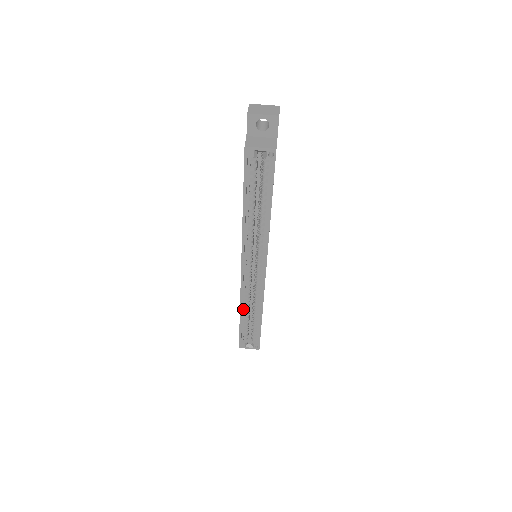
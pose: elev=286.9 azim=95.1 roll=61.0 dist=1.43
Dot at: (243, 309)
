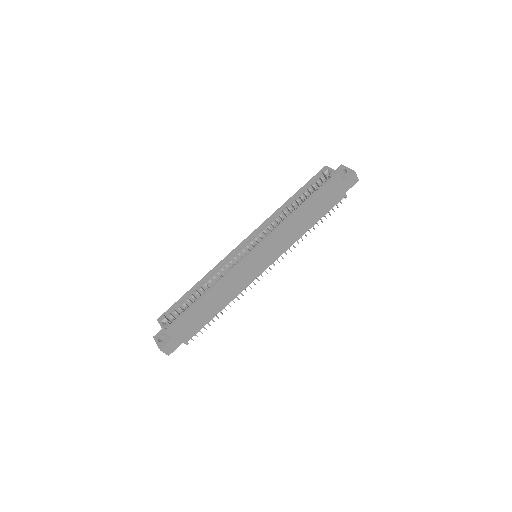
Dot at: (204, 282)
